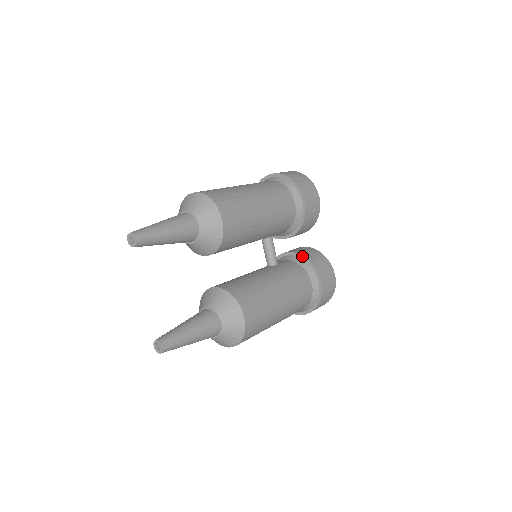
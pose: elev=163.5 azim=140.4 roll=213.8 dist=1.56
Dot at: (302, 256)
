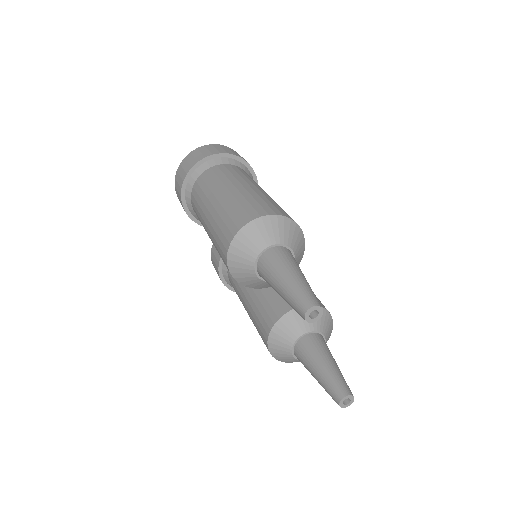
Dot at: occluded
